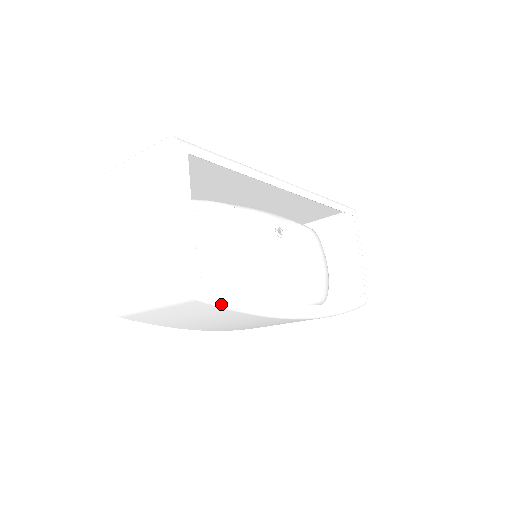
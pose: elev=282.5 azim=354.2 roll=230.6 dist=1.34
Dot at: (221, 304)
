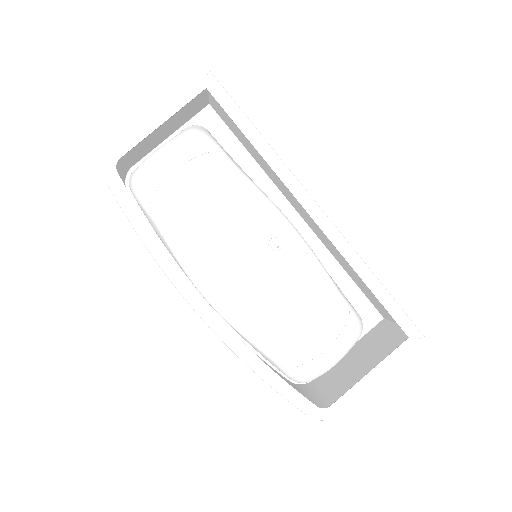
Dot at: (119, 202)
